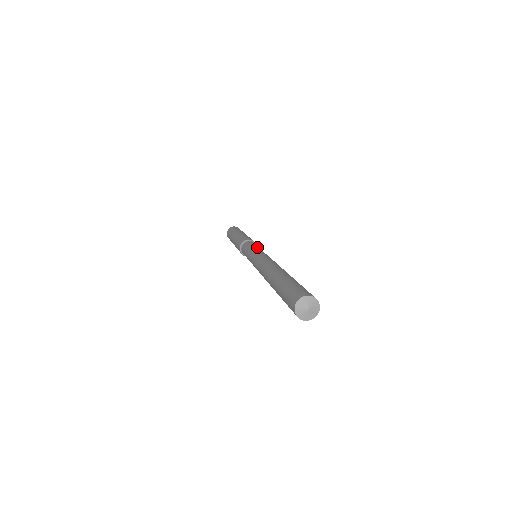
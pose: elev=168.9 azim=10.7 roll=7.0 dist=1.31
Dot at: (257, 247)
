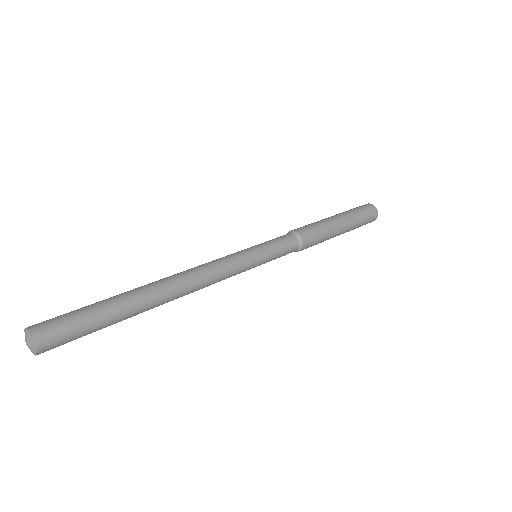
Dot at: (258, 244)
